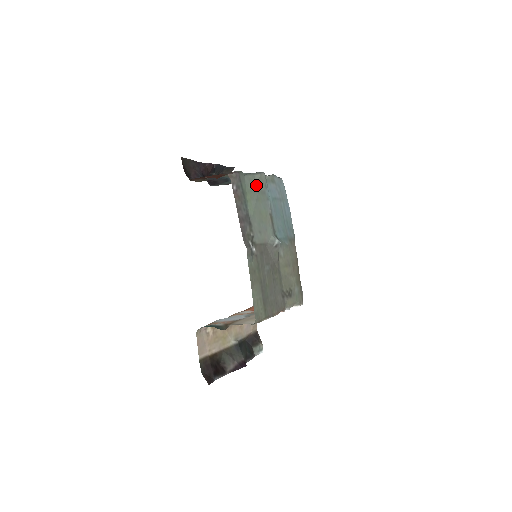
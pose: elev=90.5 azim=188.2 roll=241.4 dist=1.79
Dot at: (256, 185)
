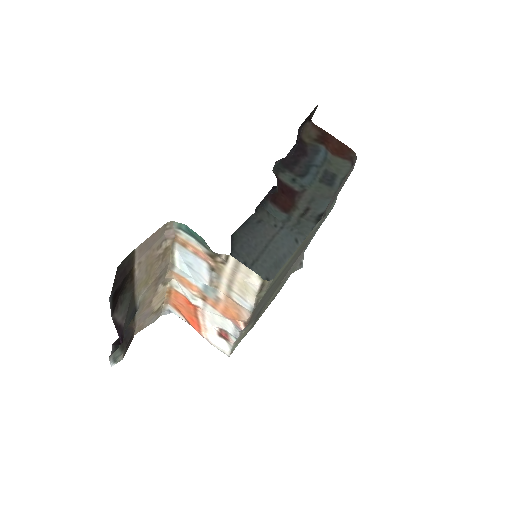
Dot at: (334, 202)
